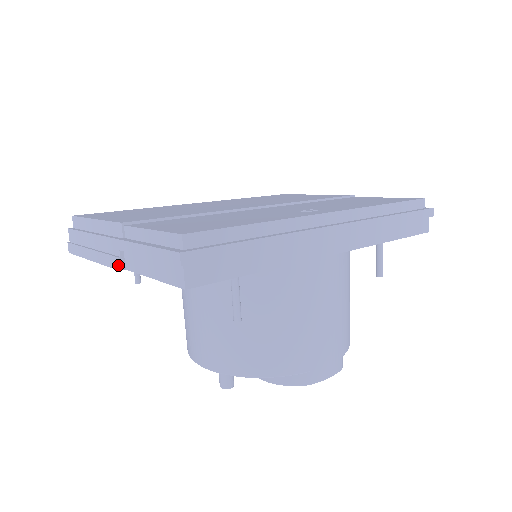
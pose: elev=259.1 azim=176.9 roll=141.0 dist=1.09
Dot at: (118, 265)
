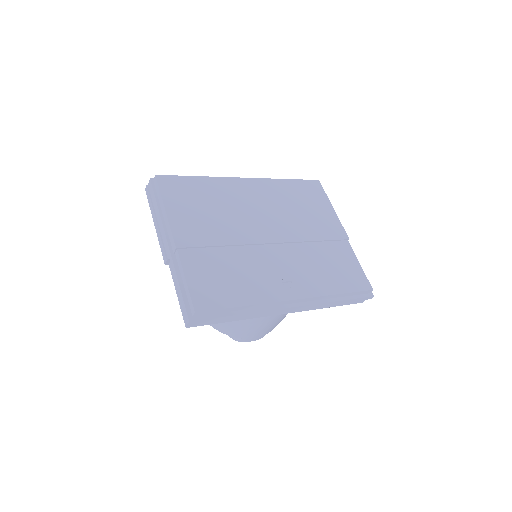
Dot at: (165, 262)
